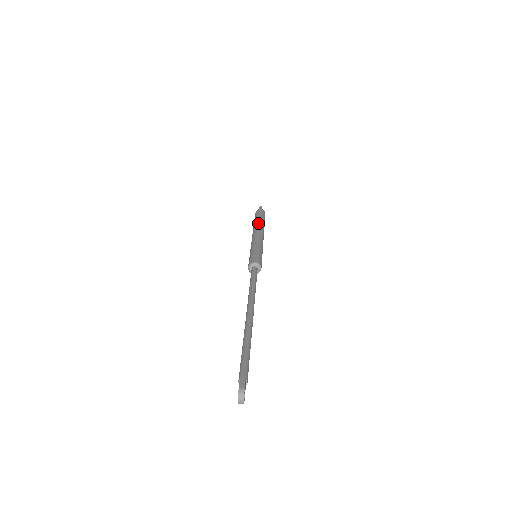
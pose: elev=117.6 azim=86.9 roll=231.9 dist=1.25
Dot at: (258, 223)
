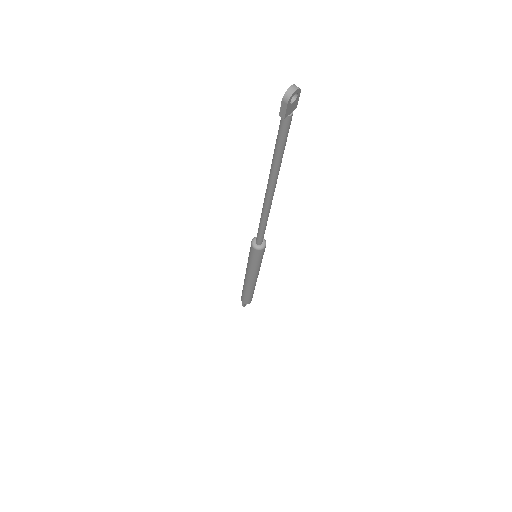
Dot at: occluded
